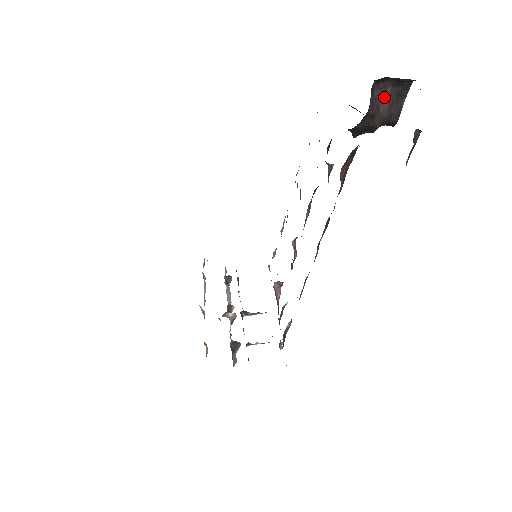
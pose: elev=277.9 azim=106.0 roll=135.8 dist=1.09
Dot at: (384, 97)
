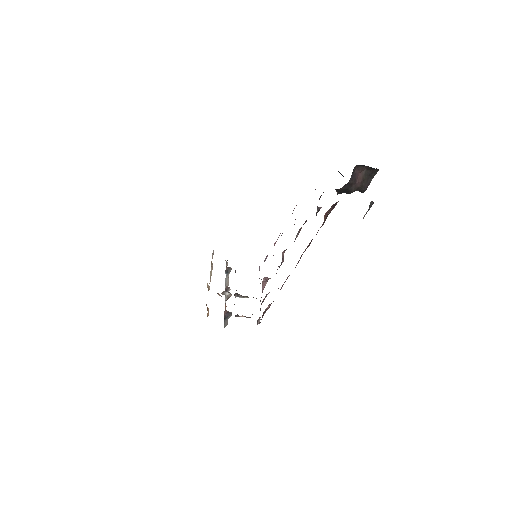
Dot at: (360, 175)
